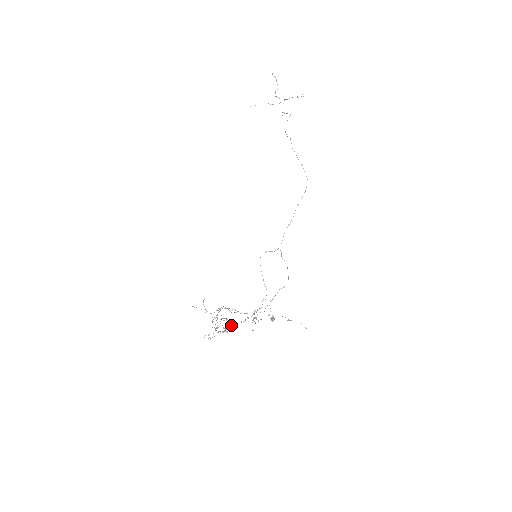
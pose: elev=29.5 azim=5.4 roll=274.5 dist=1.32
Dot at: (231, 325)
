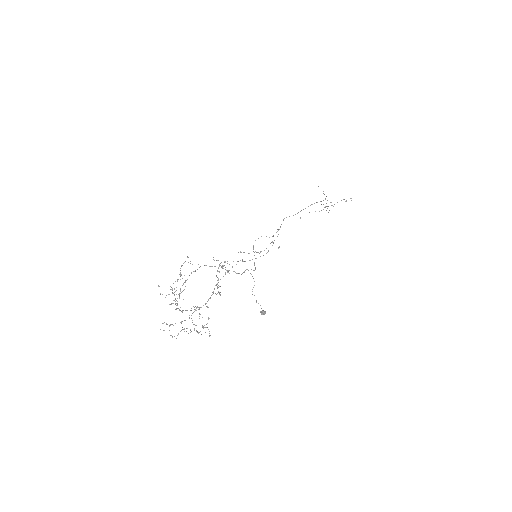
Dot at: (199, 309)
